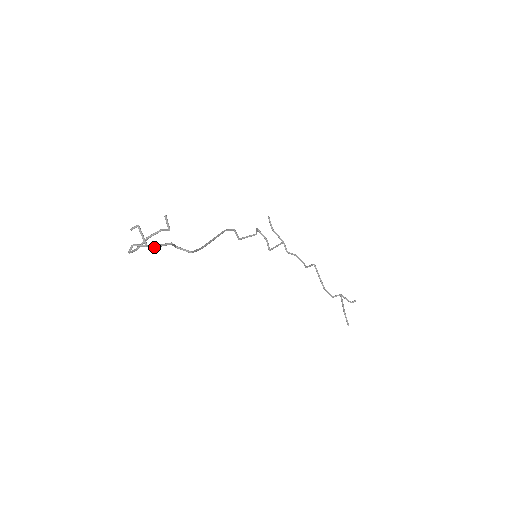
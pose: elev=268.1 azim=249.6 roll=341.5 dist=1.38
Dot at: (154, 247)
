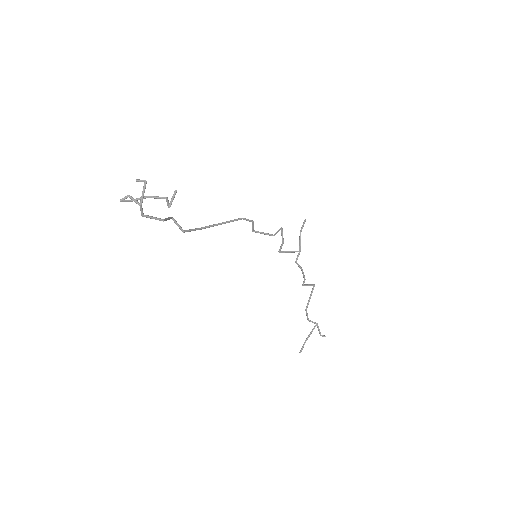
Dot at: (142, 215)
